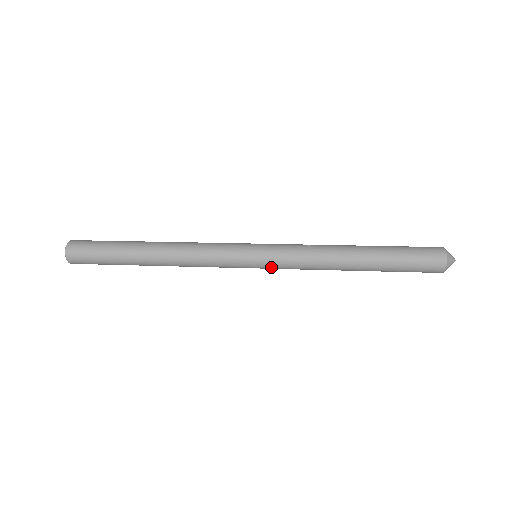
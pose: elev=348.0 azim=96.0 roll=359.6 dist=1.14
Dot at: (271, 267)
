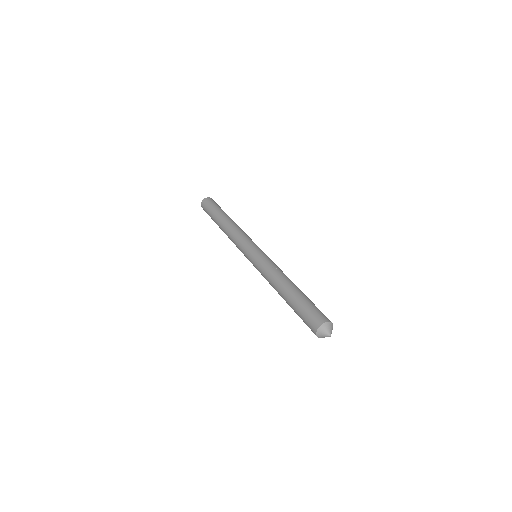
Dot at: occluded
